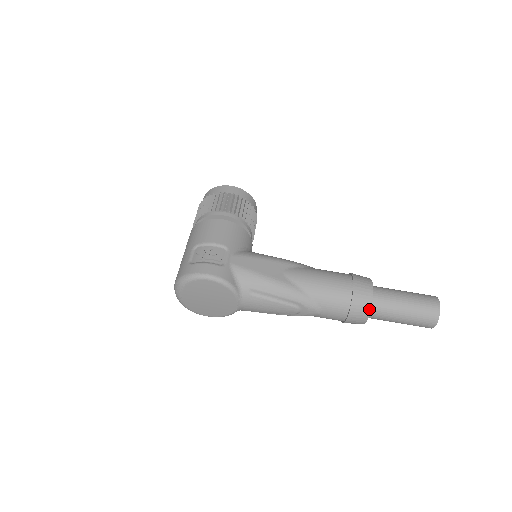
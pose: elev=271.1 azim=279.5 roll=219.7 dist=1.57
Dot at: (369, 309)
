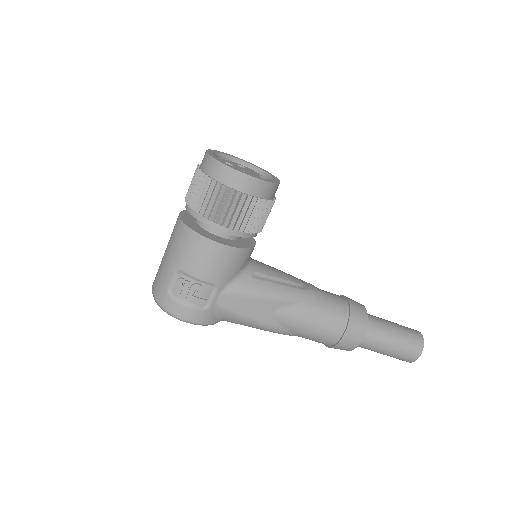
Dot at: occluded
